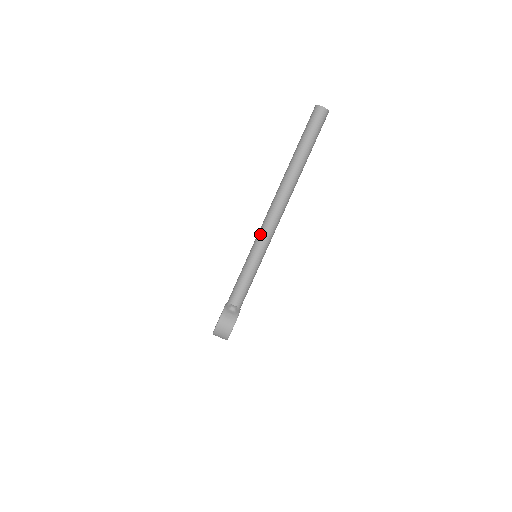
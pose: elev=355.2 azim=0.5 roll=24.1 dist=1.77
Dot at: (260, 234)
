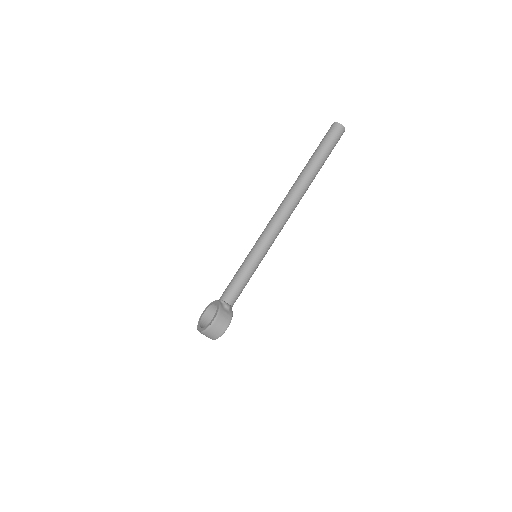
Dot at: (266, 235)
